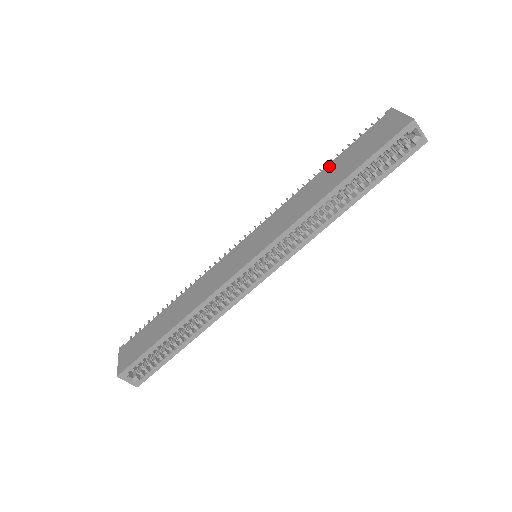
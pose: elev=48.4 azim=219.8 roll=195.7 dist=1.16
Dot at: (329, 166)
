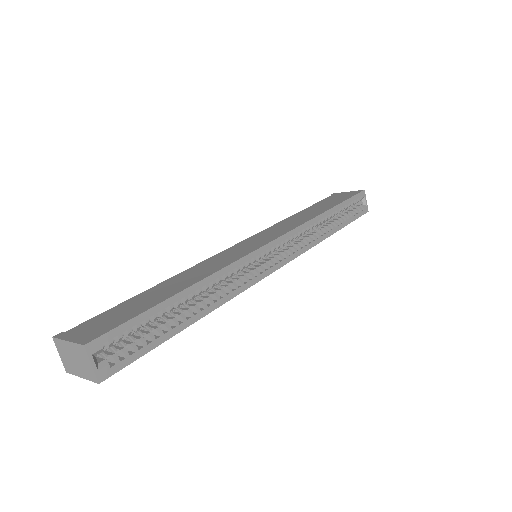
Dot at: (304, 210)
